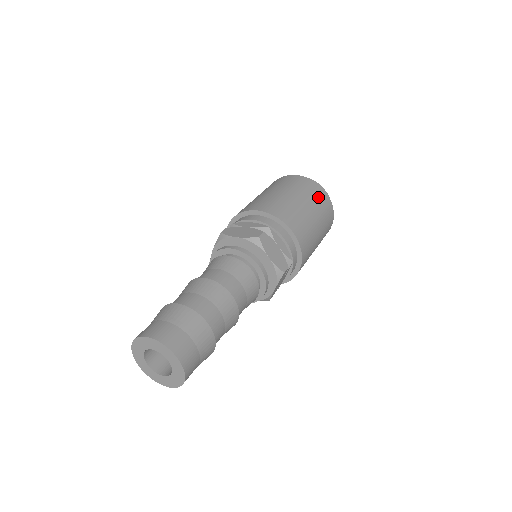
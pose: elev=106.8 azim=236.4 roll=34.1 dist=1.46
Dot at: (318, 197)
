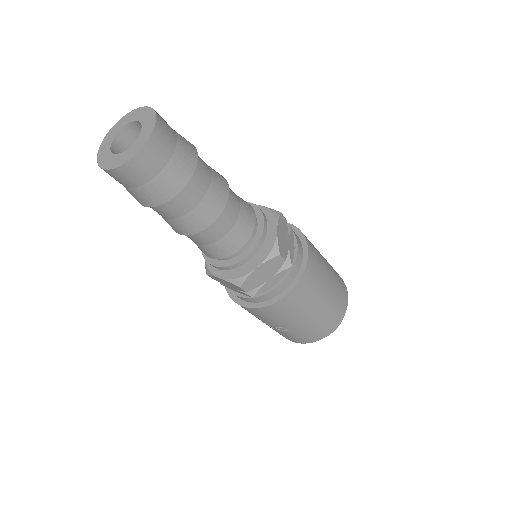
Dot at: (340, 282)
